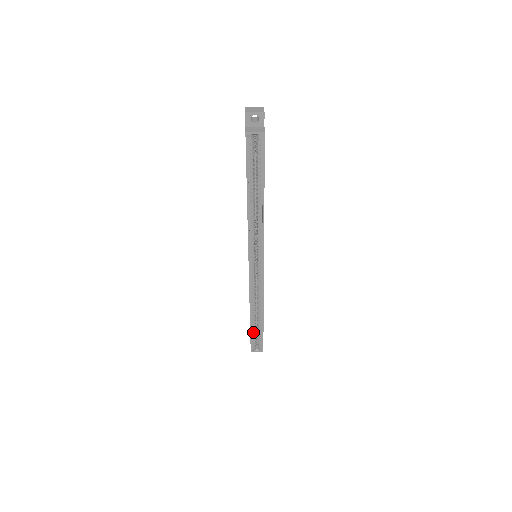
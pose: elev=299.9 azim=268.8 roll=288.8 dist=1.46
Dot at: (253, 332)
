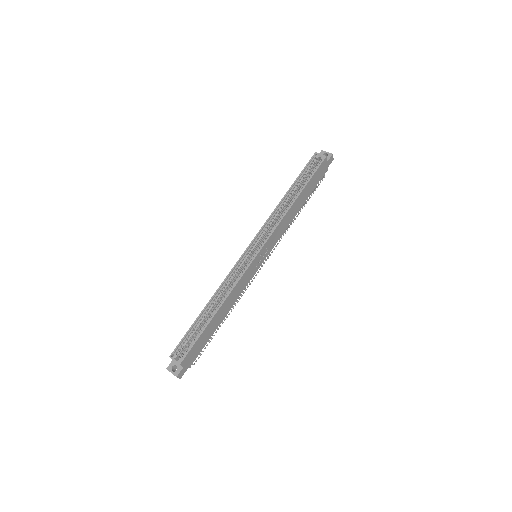
Dot at: (193, 330)
